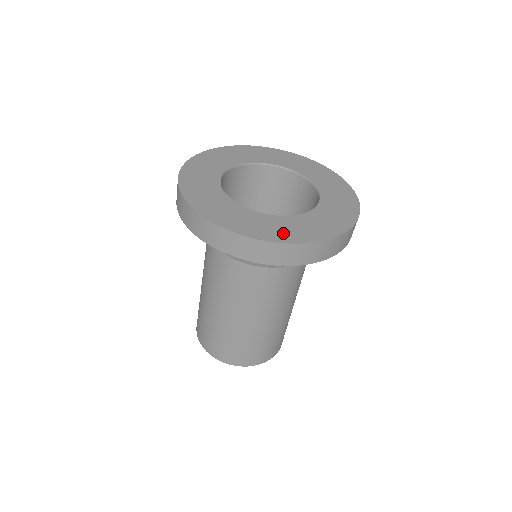
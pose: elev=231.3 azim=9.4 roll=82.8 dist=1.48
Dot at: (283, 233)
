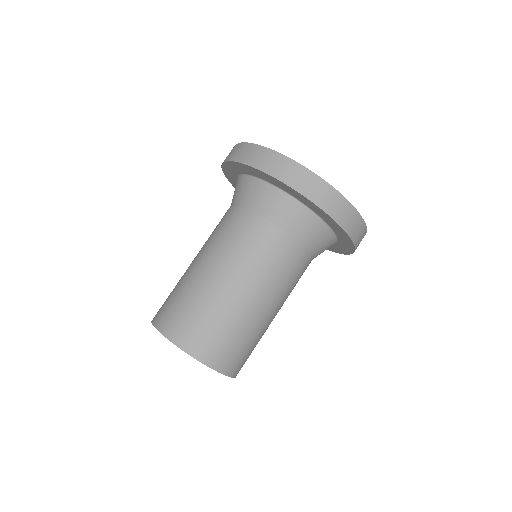
Dot at: occluded
